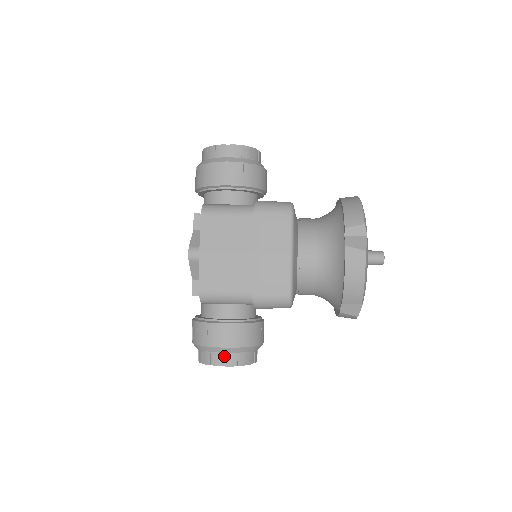
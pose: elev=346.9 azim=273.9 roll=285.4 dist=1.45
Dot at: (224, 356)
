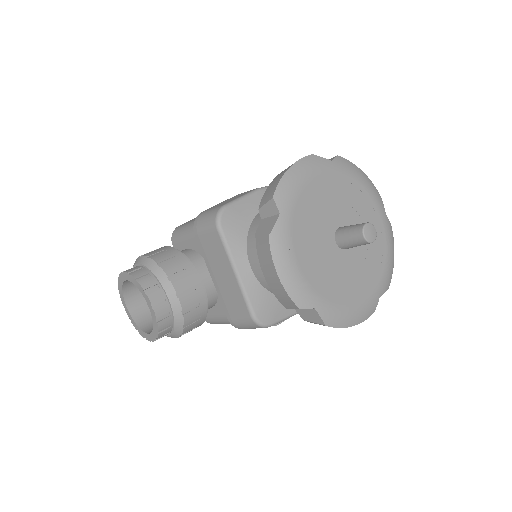
Dot at: occluded
